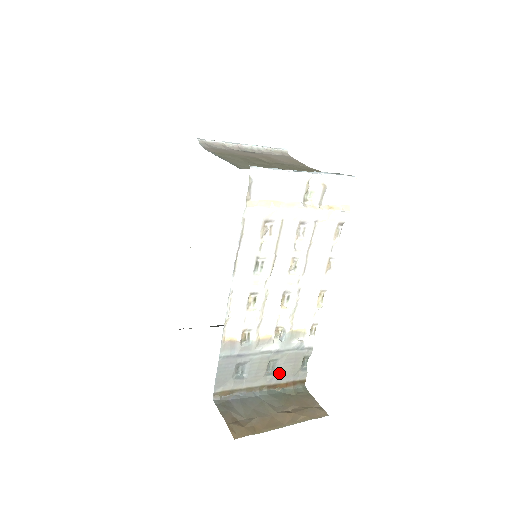
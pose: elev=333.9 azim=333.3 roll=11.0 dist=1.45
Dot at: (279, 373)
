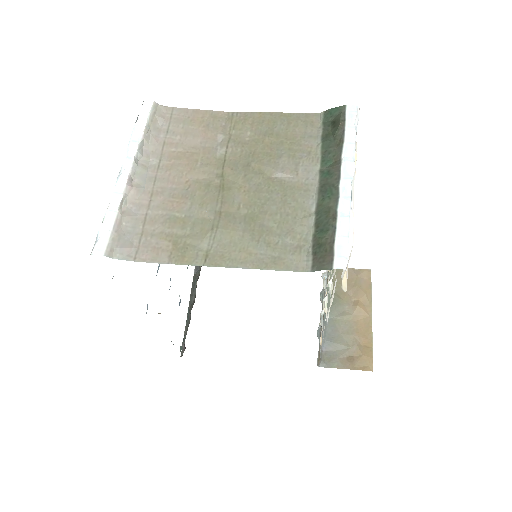
Dot at: (324, 290)
